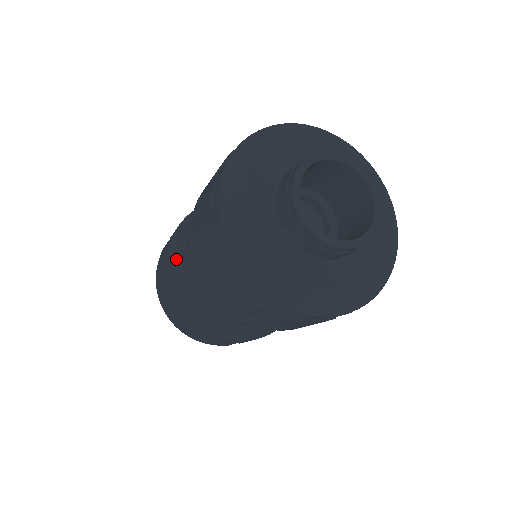
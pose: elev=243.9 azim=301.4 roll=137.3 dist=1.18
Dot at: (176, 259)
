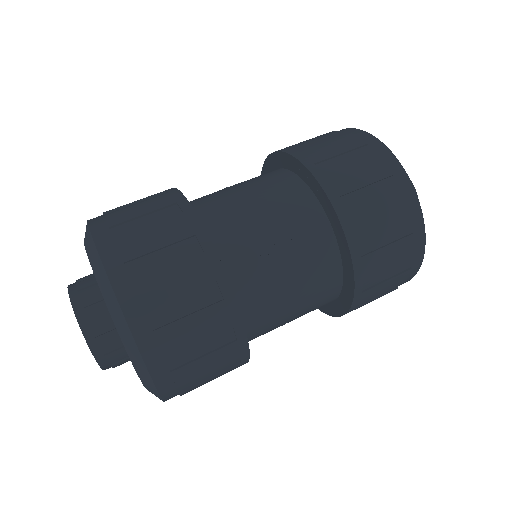
Dot at: occluded
